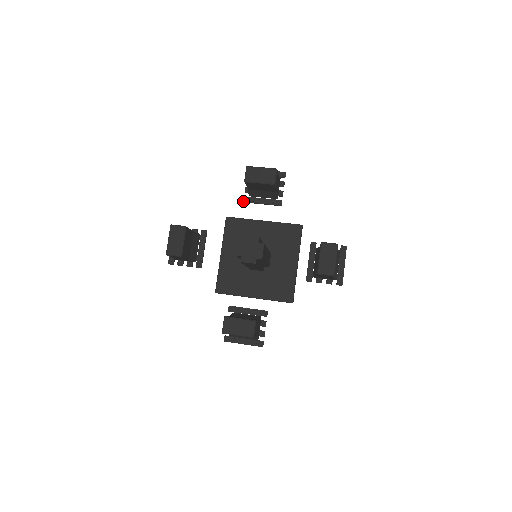
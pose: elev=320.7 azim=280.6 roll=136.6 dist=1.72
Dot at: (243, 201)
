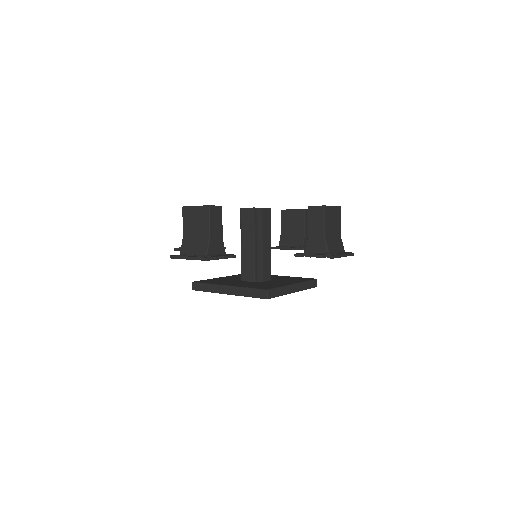
Dot at: (271, 247)
